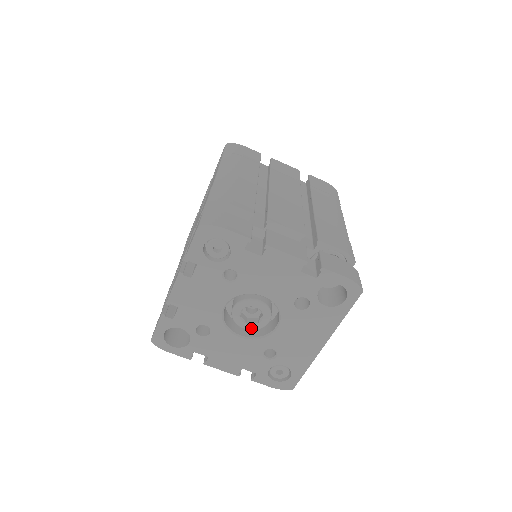
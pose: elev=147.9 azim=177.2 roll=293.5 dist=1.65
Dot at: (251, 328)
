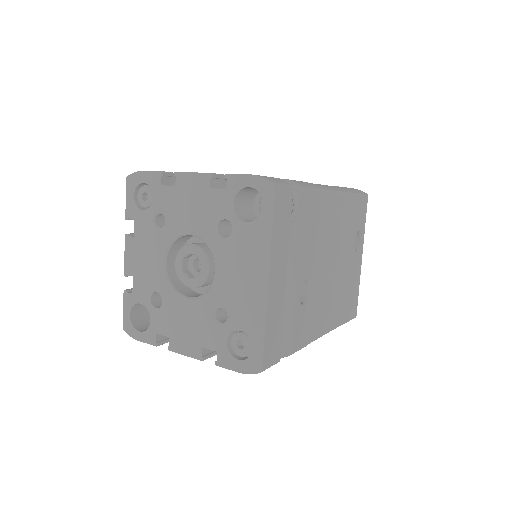
Dot at: (195, 284)
